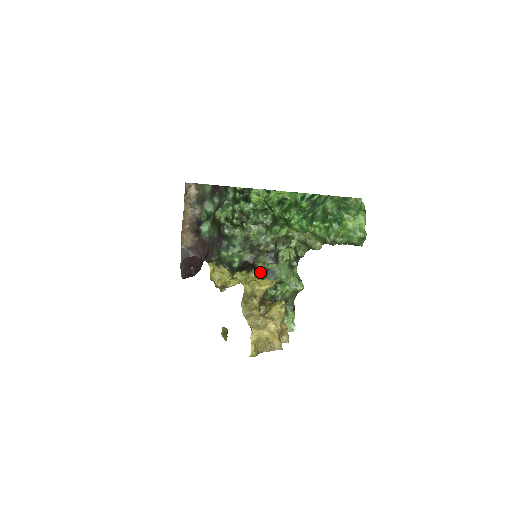
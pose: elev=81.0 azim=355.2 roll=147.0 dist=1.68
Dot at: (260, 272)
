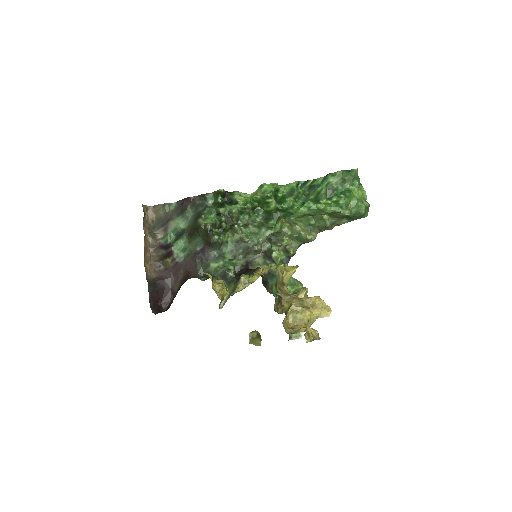
Dot at: occluded
